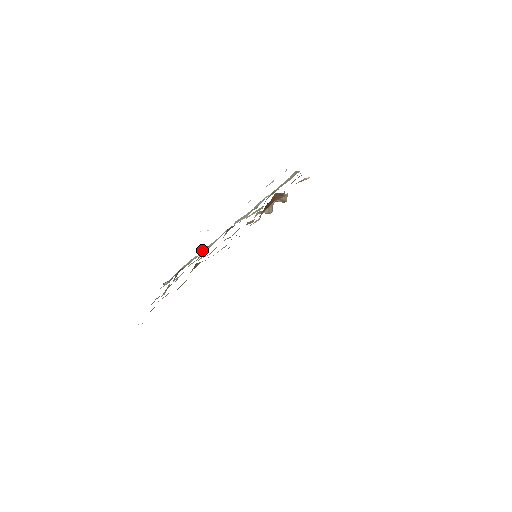
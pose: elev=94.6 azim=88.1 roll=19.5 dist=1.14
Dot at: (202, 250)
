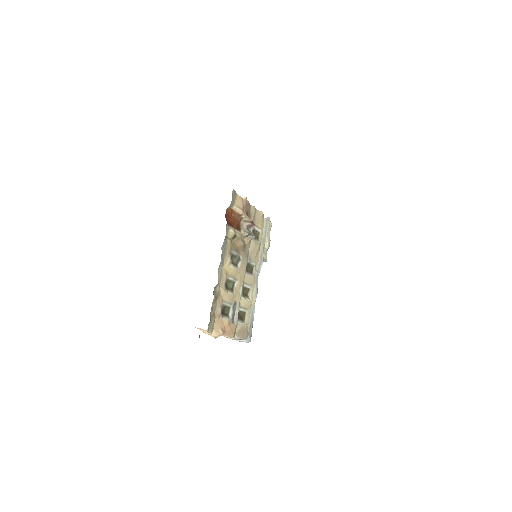
Dot at: (246, 294)
